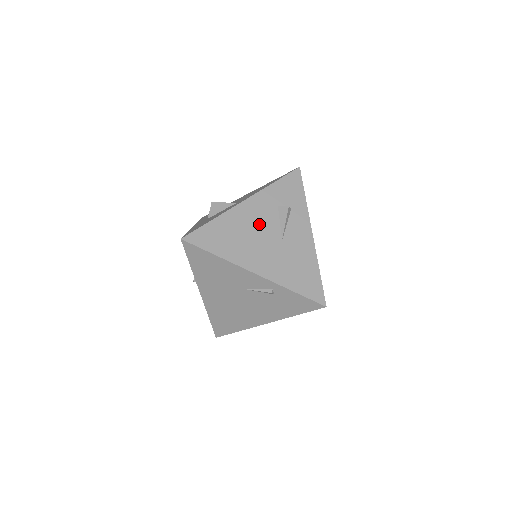
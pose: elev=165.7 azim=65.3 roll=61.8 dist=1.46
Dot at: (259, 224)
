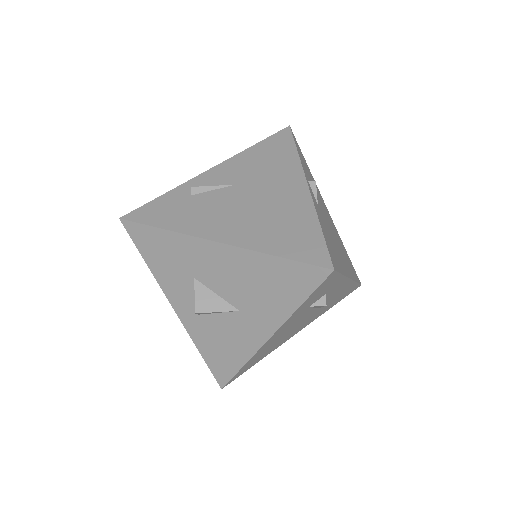
Dot at: (292, 327)
